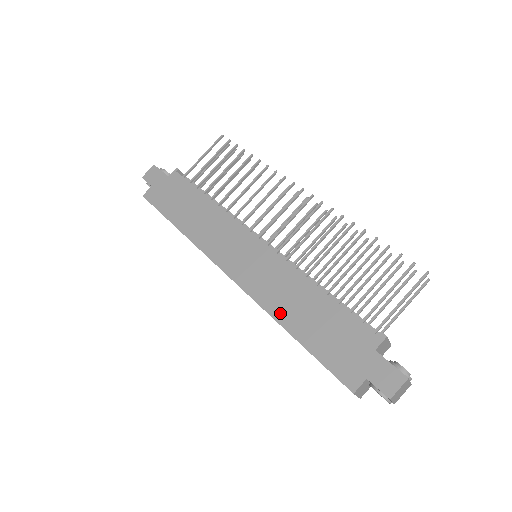
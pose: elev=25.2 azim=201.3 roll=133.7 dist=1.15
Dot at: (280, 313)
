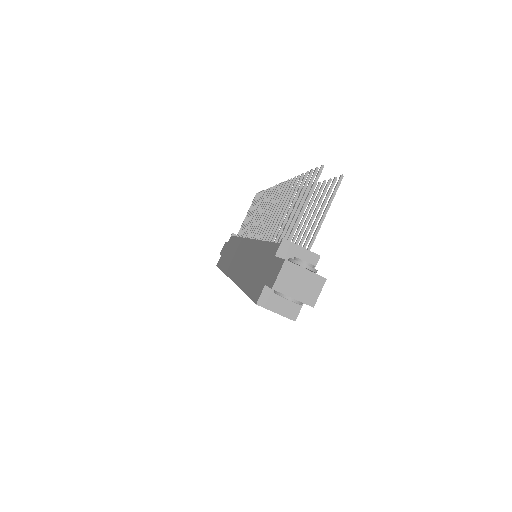
Dot at: (242, 279)
